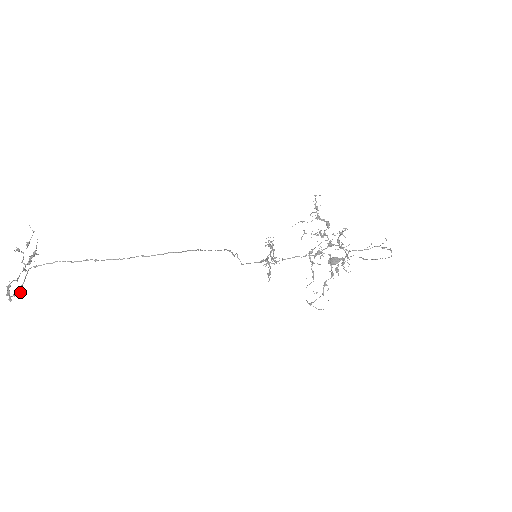
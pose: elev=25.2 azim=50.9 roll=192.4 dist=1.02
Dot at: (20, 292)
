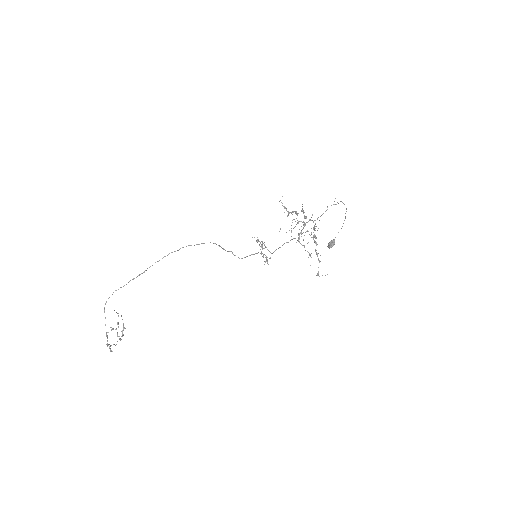
Dot at: occluded
